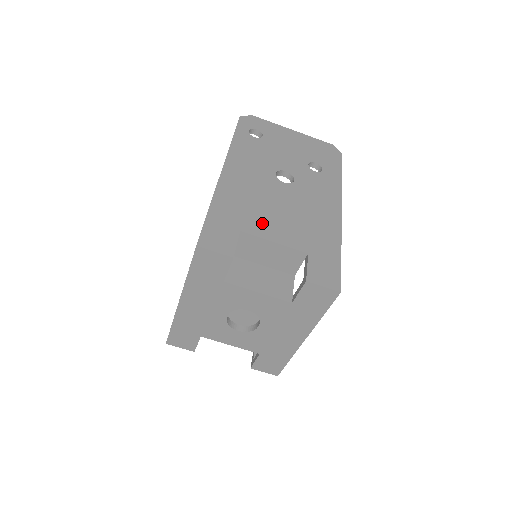
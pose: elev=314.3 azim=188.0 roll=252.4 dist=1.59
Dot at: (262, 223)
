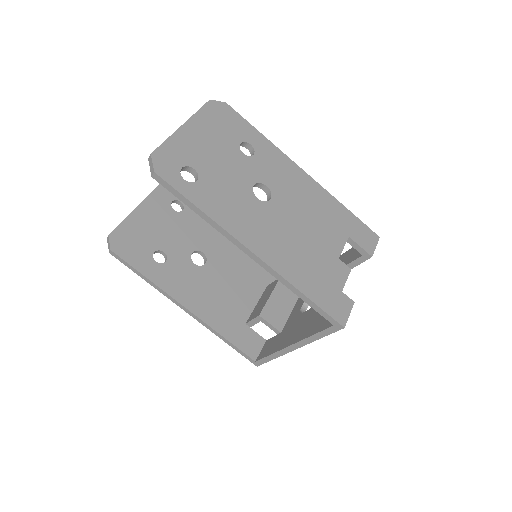
Dot at: (320, 255)
